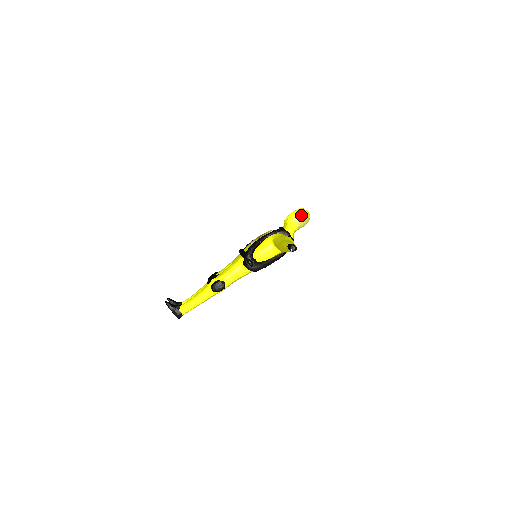
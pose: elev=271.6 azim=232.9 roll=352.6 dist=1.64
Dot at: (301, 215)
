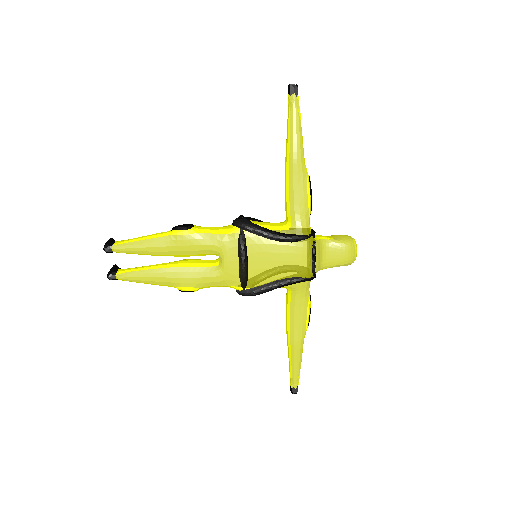
Dot at: (343, 235)
